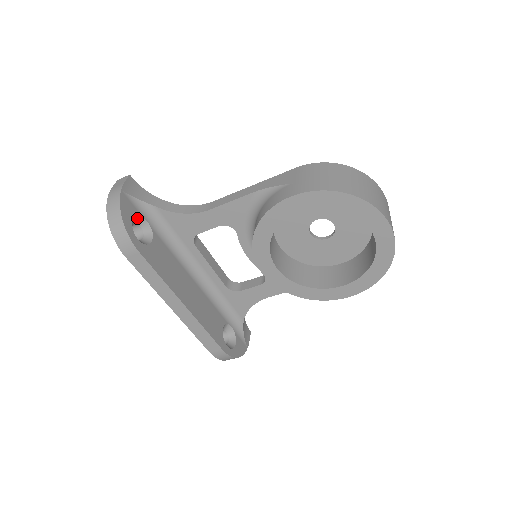
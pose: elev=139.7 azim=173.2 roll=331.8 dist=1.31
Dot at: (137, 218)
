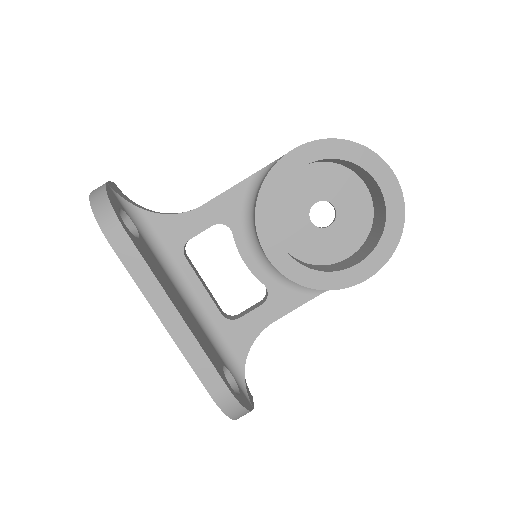
Dot at: (122, 214)
